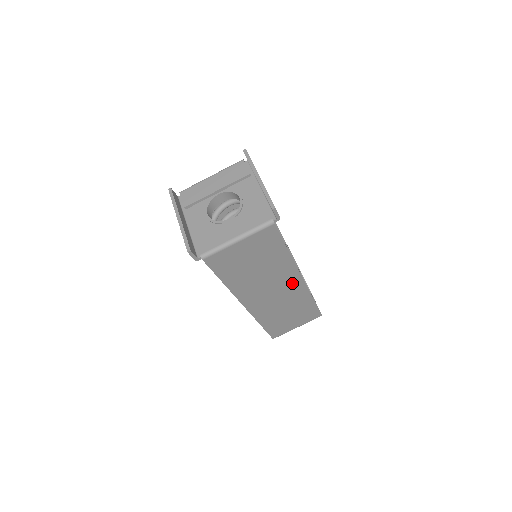
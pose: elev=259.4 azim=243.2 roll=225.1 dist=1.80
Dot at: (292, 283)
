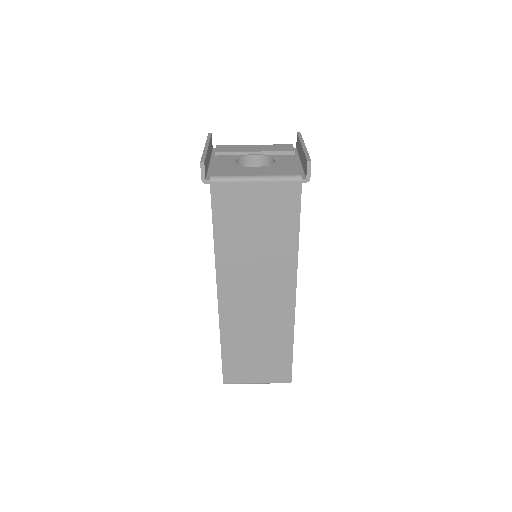
Dot at: (282, 296)
